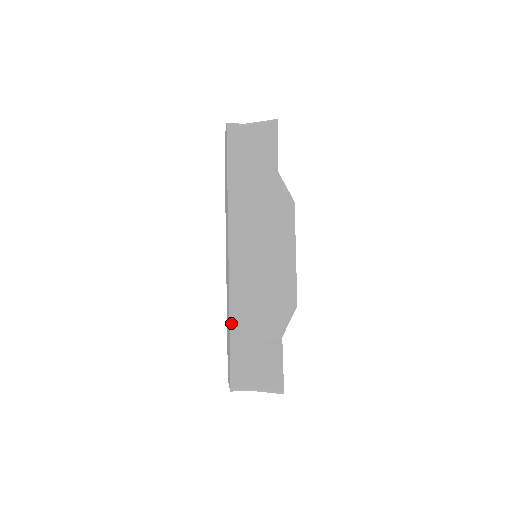
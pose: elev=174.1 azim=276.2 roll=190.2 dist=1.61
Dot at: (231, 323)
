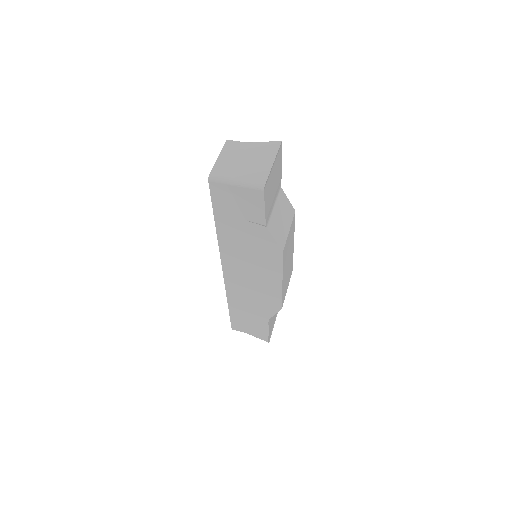
Dot at: (229, 304)
